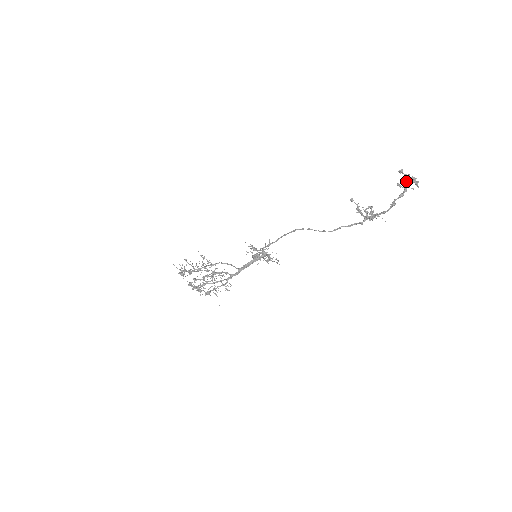
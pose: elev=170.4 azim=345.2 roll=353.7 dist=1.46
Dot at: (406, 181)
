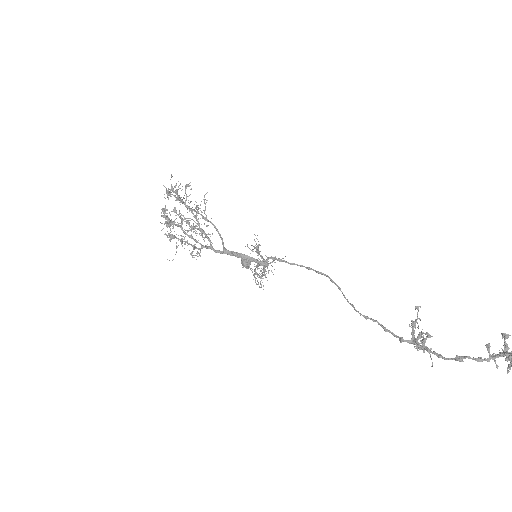
Dot at: occluded
